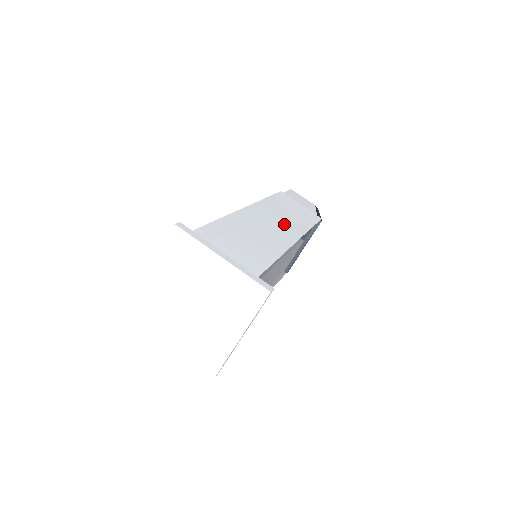
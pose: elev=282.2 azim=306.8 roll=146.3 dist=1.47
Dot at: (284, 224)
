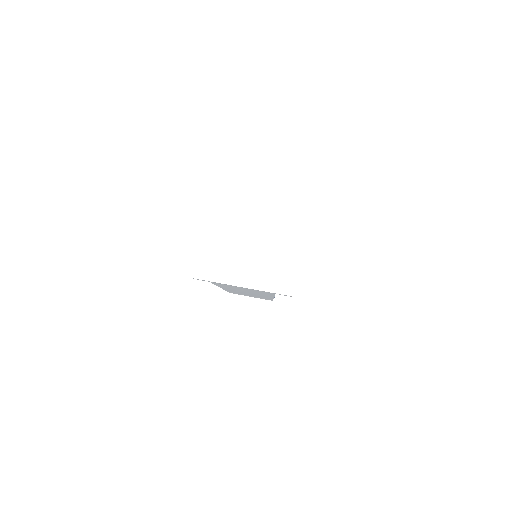
Dot at: occluded
